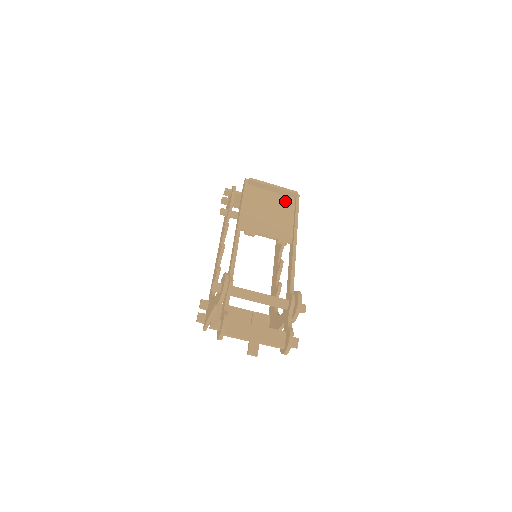
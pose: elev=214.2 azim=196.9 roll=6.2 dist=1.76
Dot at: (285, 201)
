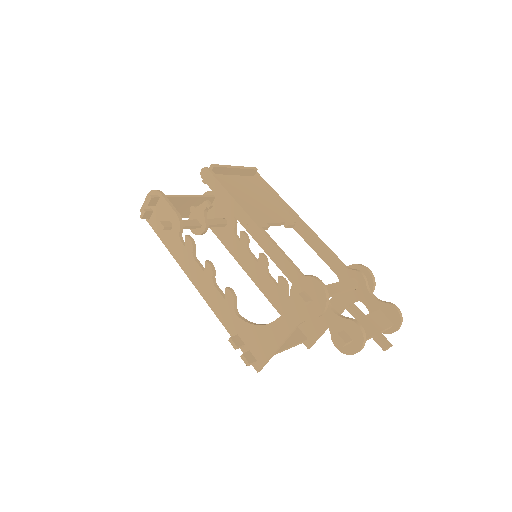
Dot at: (251, 182)
